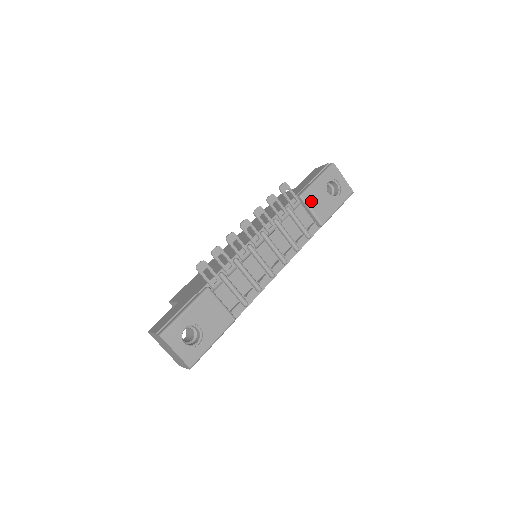
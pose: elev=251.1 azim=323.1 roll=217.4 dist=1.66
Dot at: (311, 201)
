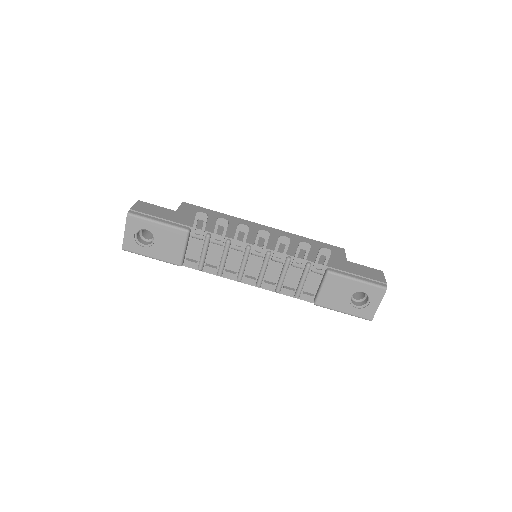
Dot at: (330, 284)
